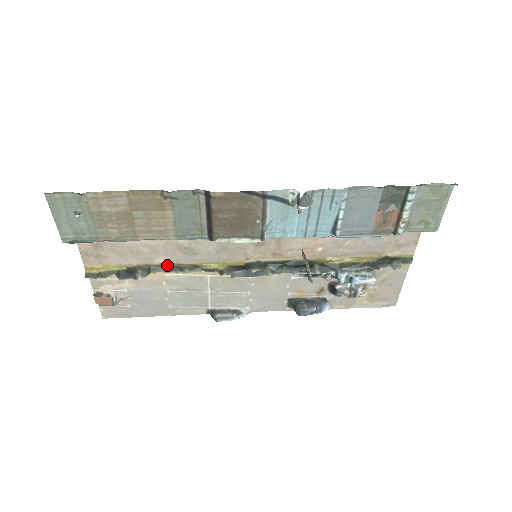
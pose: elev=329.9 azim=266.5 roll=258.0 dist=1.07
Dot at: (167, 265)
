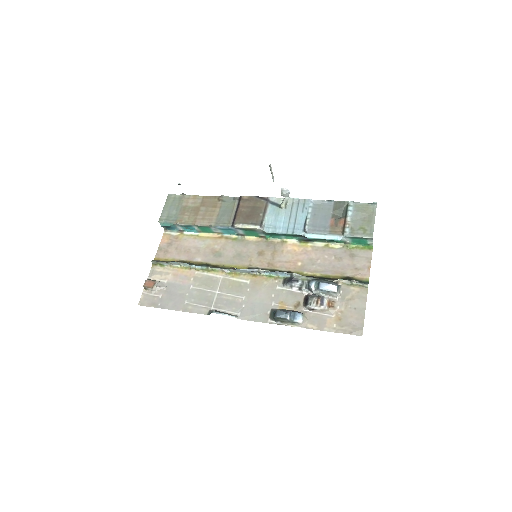
Dot at: (200, 263)
